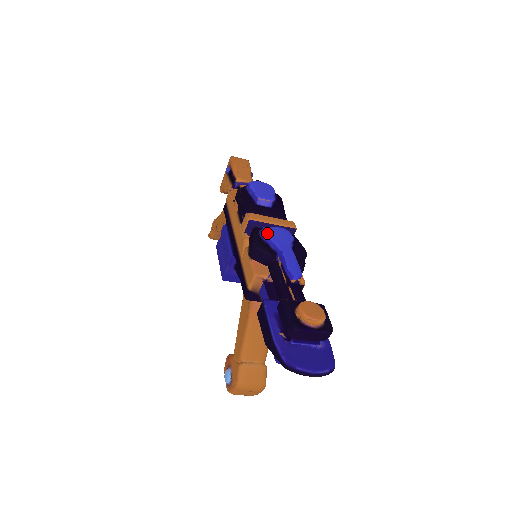
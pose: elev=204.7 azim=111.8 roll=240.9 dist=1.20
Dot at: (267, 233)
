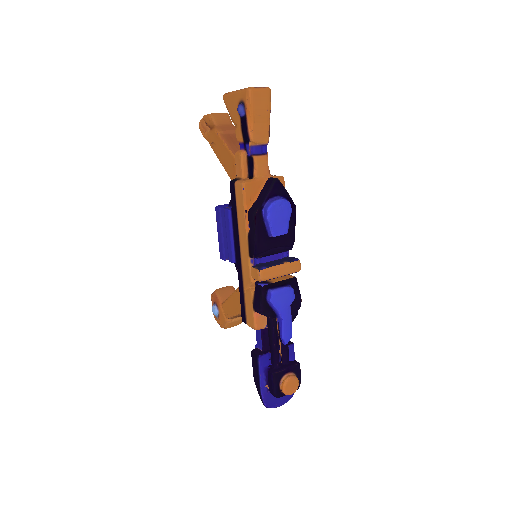
Dot at: (274, 302)
